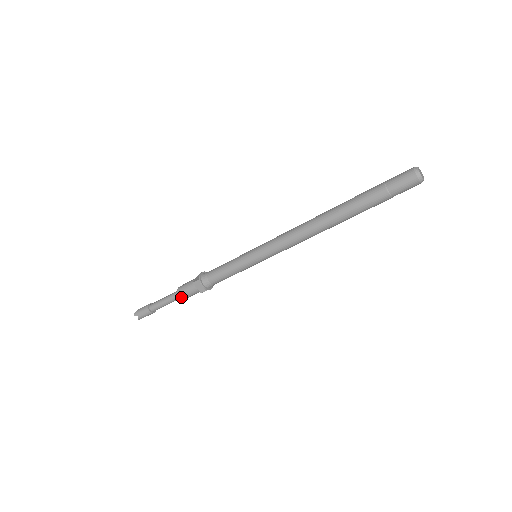
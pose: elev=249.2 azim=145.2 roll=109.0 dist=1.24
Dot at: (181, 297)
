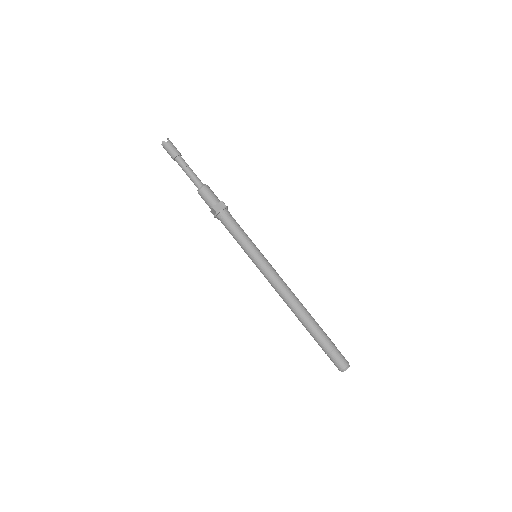
Dot at: (198, 193)
